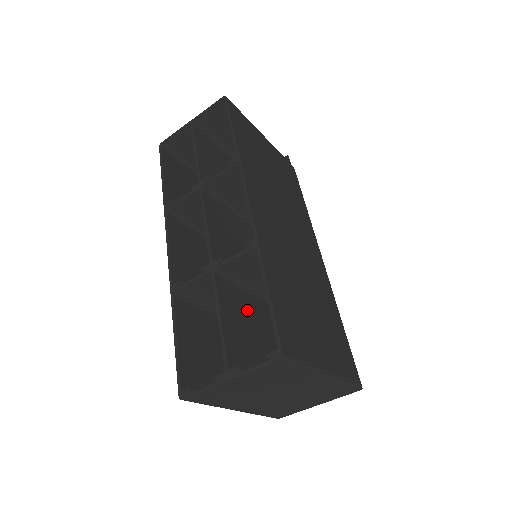
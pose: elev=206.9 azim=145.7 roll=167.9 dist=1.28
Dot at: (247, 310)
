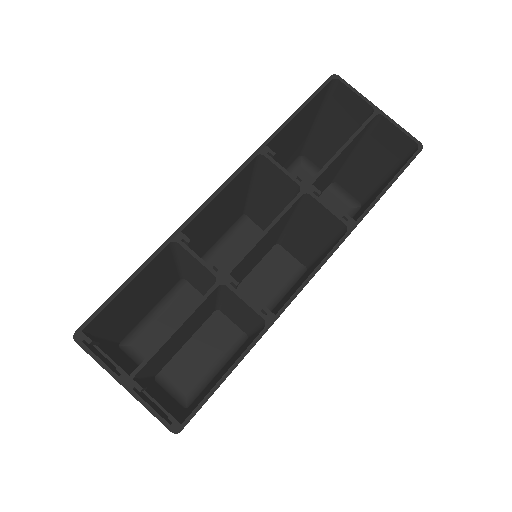
Dot at: (199, 314)
